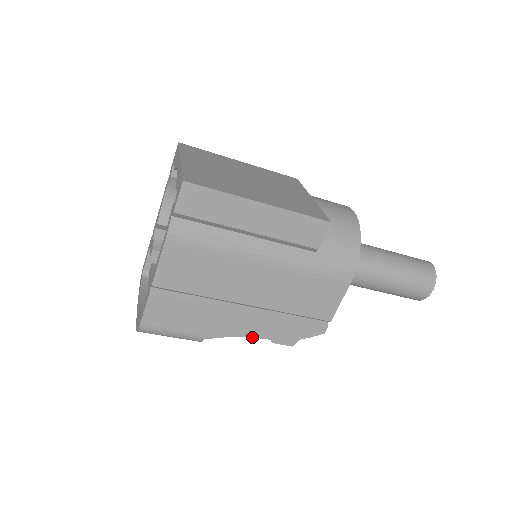
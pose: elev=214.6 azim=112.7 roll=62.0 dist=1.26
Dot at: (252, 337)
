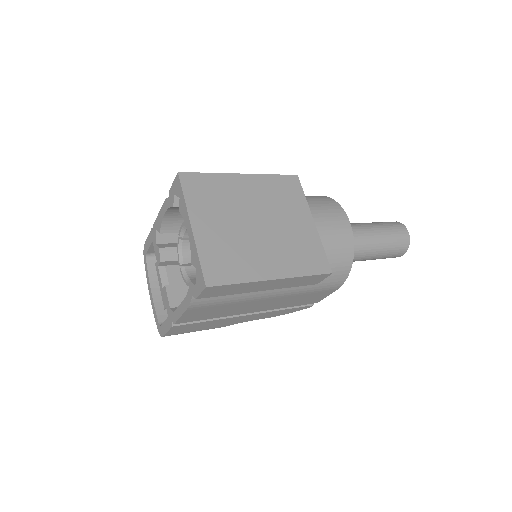
Dot at: occluded
